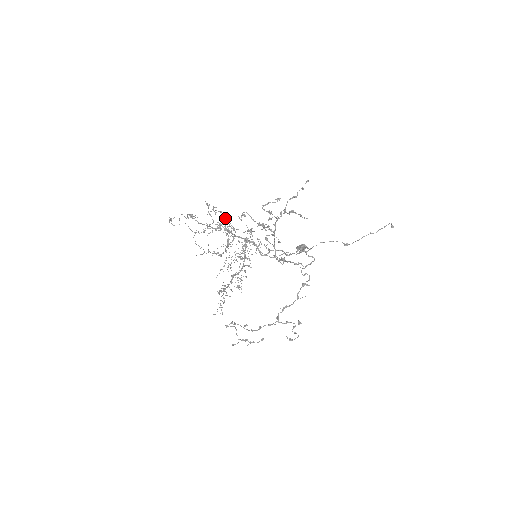
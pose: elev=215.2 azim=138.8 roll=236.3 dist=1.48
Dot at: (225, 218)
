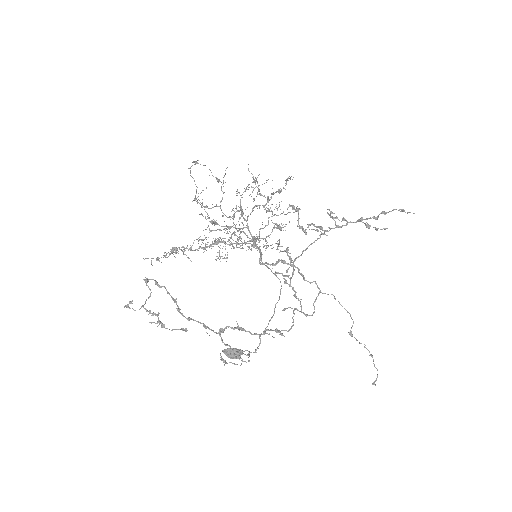
Dot at: occluded
